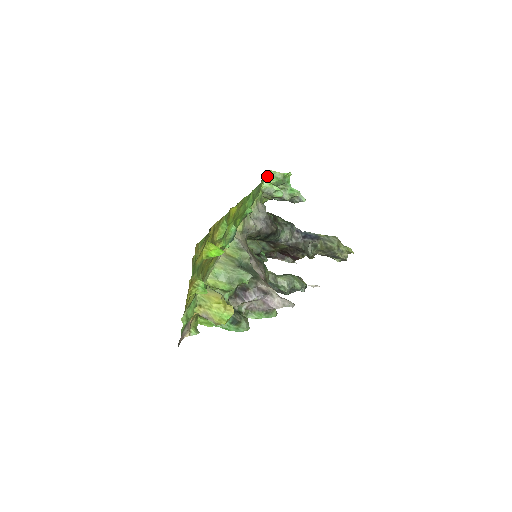
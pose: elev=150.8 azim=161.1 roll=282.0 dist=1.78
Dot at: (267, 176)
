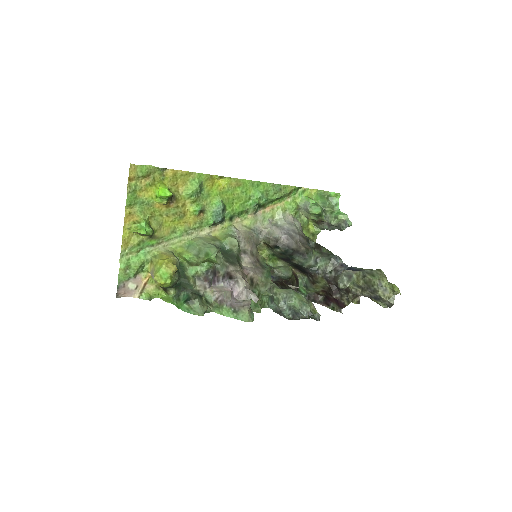
Dot at: (312, 195)
